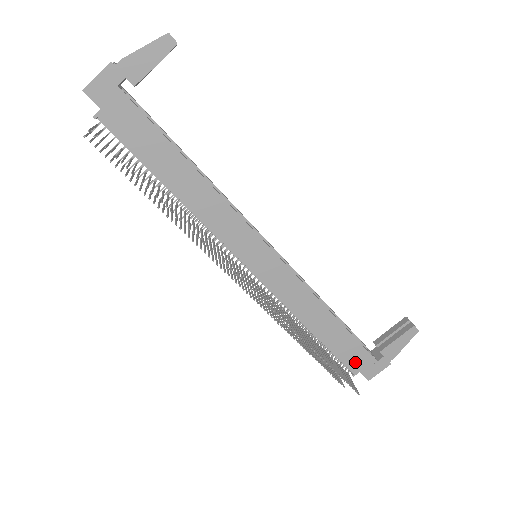
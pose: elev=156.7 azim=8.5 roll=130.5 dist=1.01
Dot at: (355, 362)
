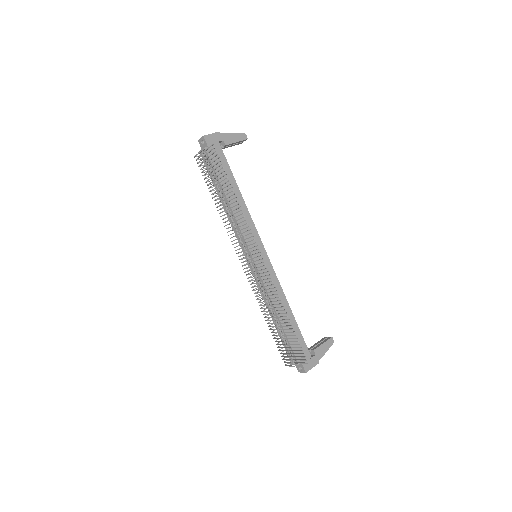
Dot at: occluded
